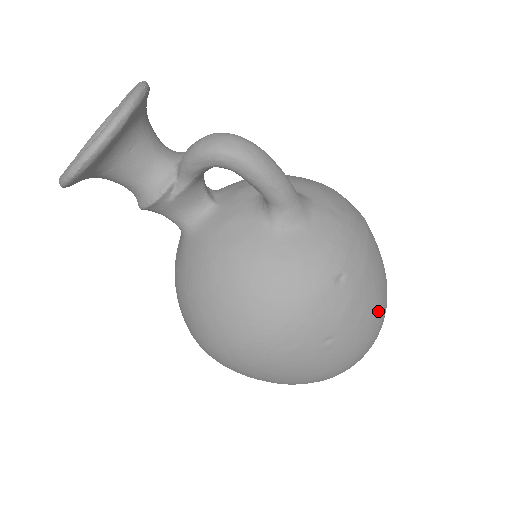
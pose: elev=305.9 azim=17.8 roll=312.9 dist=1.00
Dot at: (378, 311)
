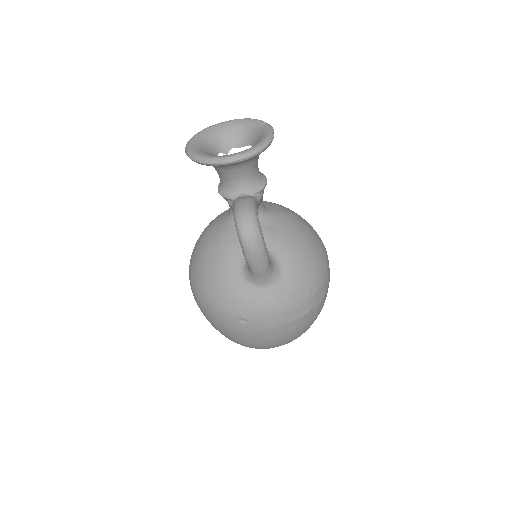
Dot at: (260, 345)
